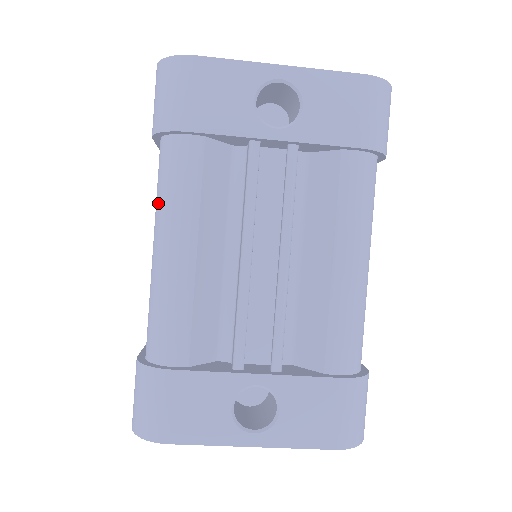
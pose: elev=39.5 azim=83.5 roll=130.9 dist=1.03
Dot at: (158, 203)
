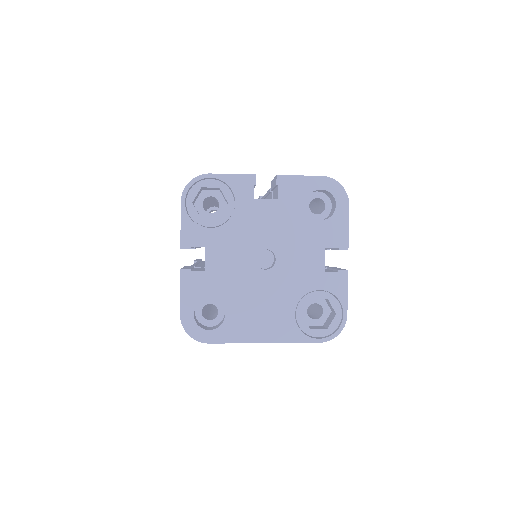
Dot at: occluded
